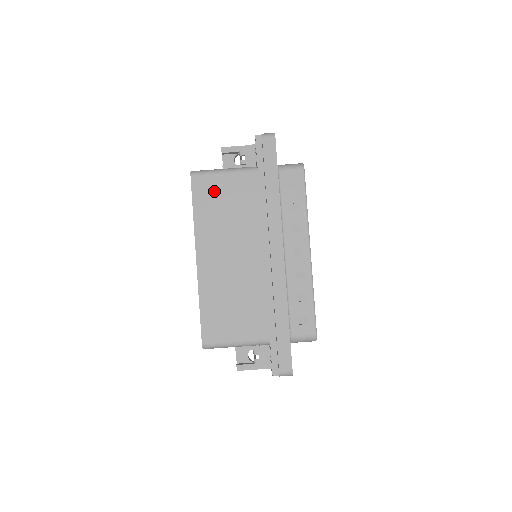
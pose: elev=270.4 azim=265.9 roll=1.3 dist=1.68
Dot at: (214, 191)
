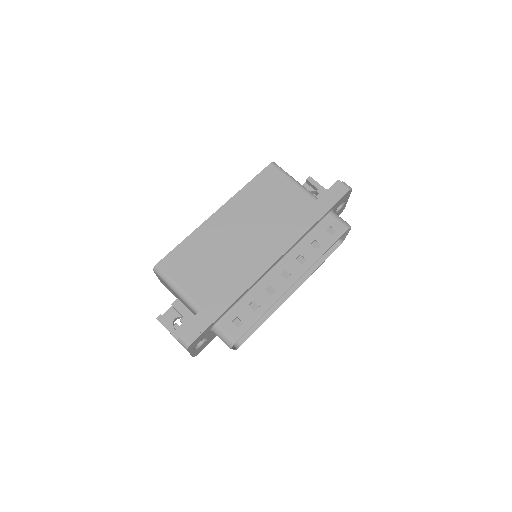
Dot at: (275, 185)
